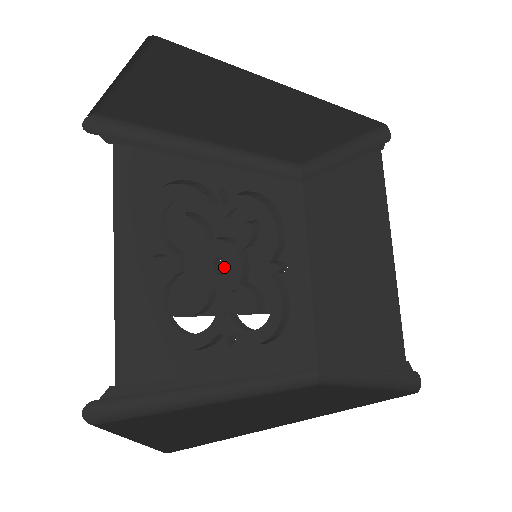
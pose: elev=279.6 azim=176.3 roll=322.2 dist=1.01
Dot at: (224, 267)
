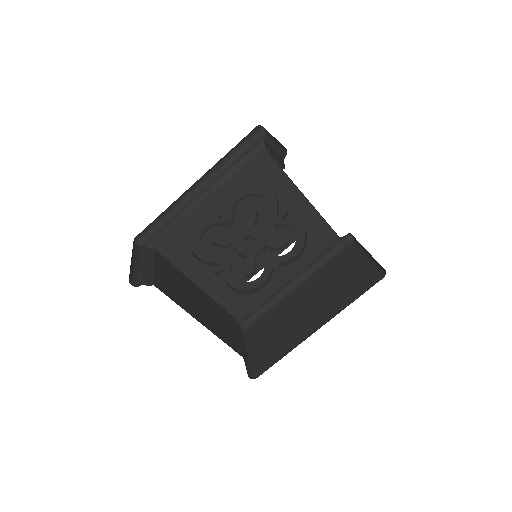
Dot at: (250, 246)
